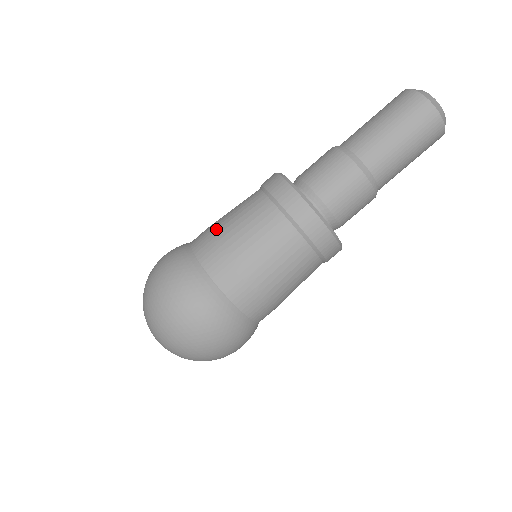
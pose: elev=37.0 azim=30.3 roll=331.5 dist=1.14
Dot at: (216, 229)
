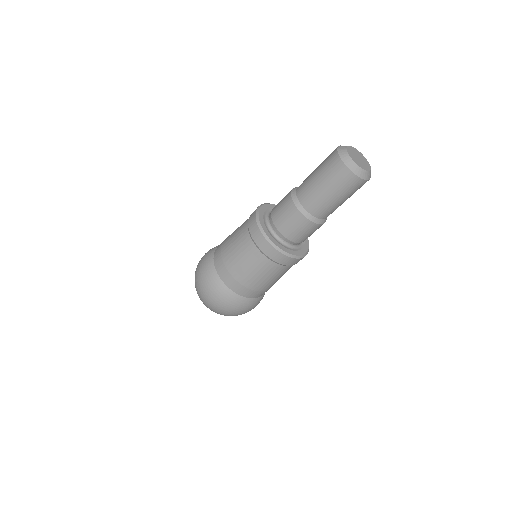
Dot at: (224, 245)
